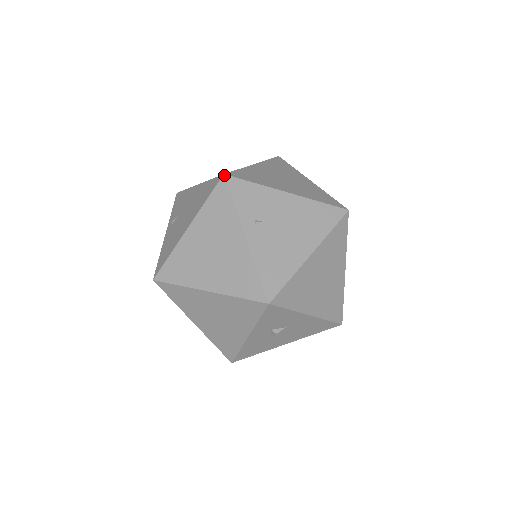
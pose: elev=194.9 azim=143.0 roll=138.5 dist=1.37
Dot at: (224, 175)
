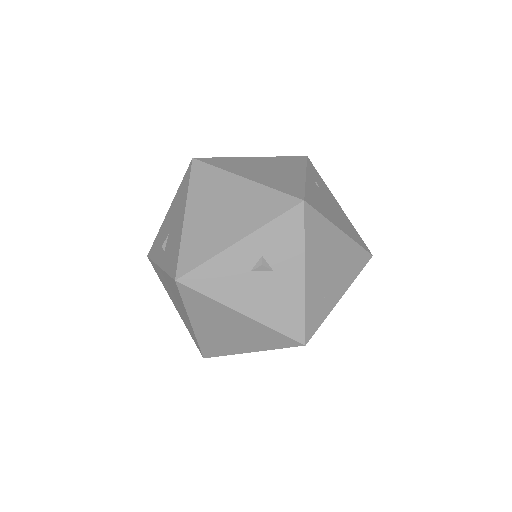
Dot at: (307, 156)
